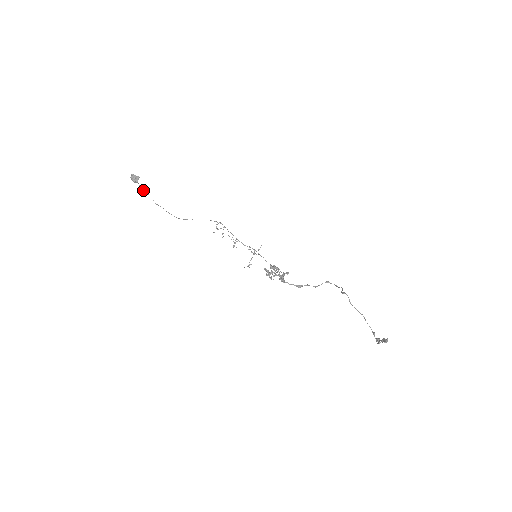
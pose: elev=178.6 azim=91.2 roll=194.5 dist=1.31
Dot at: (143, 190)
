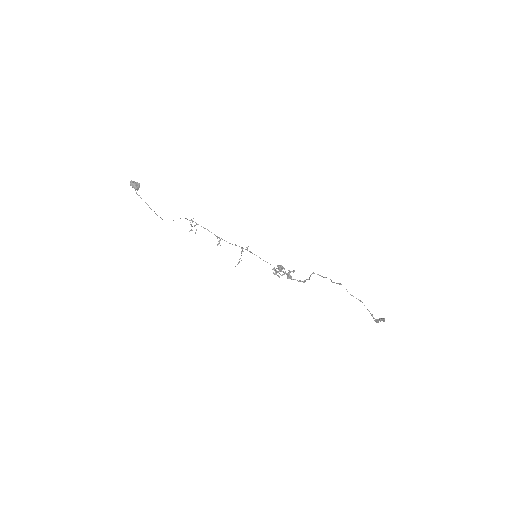
Dot at: occluded
